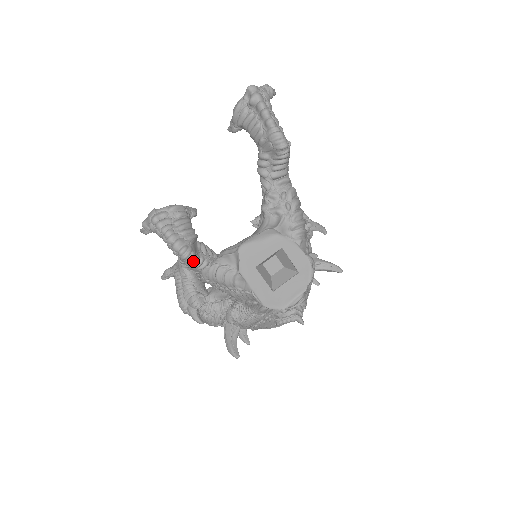
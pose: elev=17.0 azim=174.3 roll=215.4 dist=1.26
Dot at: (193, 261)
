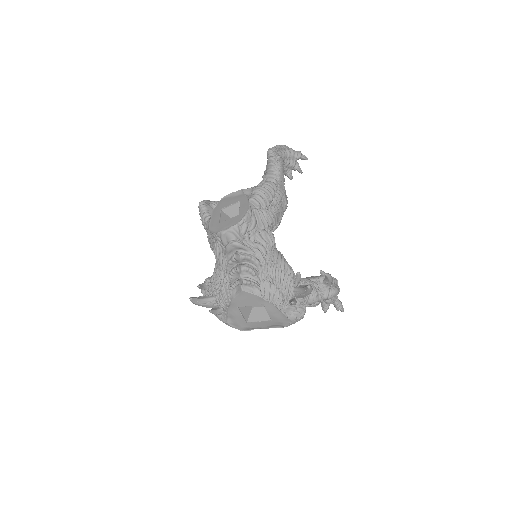
Dot at: (203, 211)
